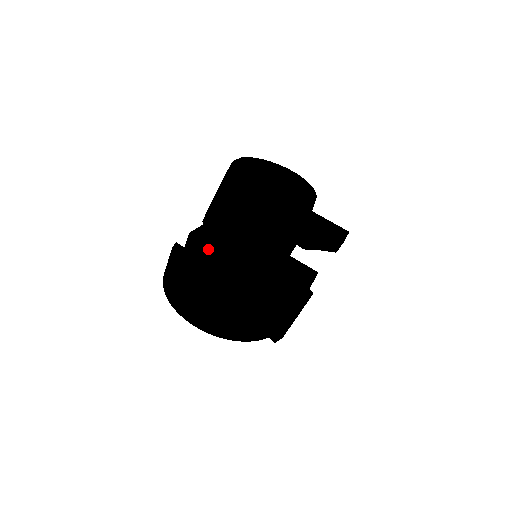
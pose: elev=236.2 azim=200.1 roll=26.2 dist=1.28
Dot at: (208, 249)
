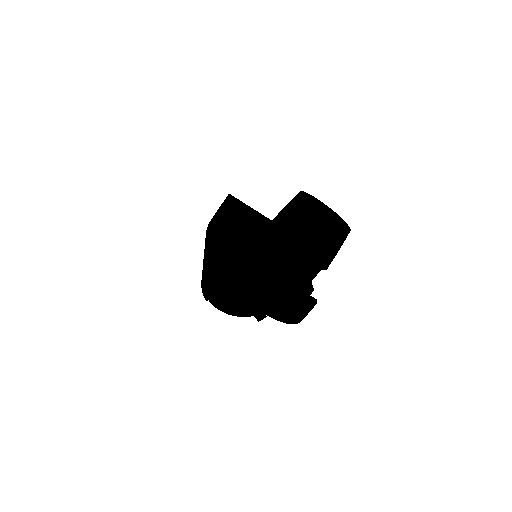
Dot at: (280, 260)
